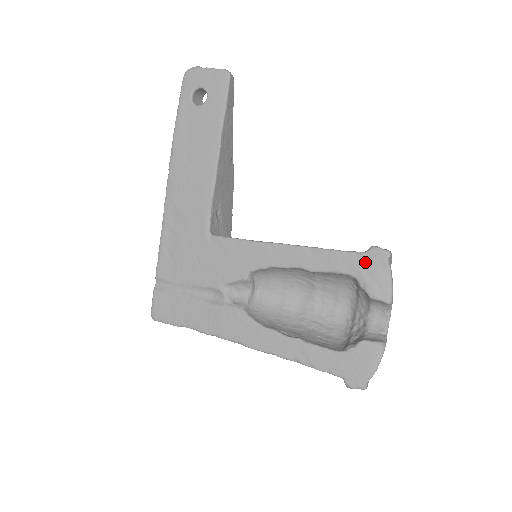
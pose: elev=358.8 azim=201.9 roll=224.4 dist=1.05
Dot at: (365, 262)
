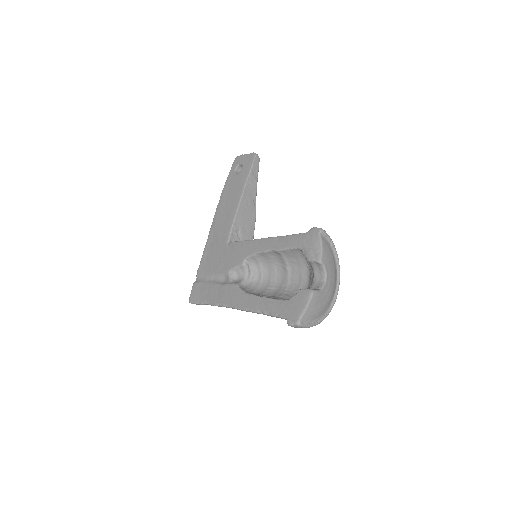
Dot at: (307, 238)
